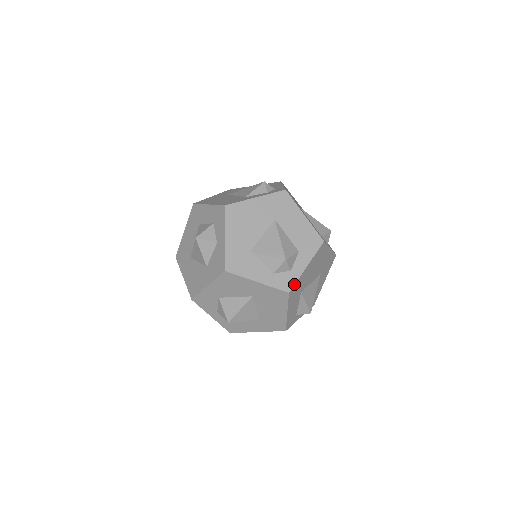
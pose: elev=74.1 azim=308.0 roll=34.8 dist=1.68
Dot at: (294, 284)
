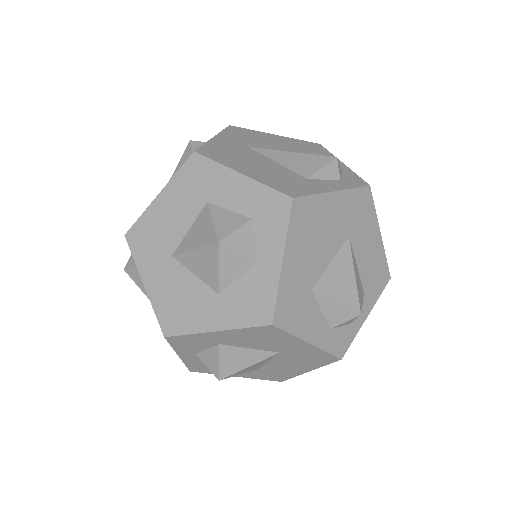
Dot at: (349, 345)
